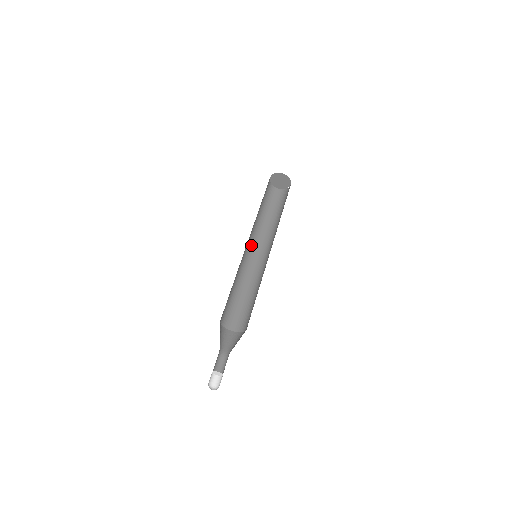
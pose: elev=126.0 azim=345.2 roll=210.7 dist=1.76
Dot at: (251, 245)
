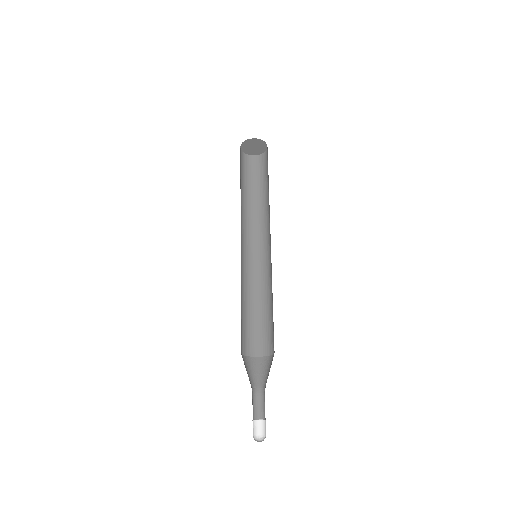
Dot at: (249, 242)
